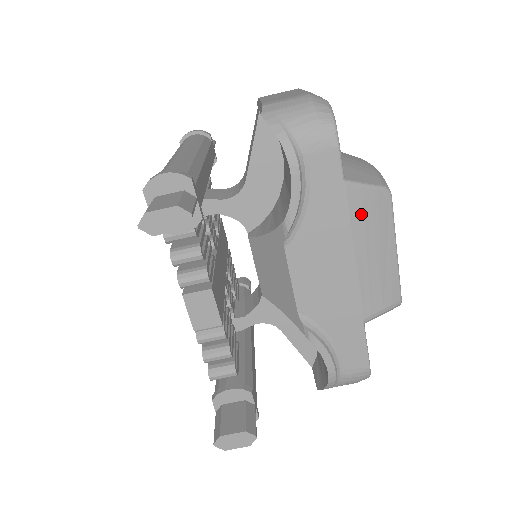
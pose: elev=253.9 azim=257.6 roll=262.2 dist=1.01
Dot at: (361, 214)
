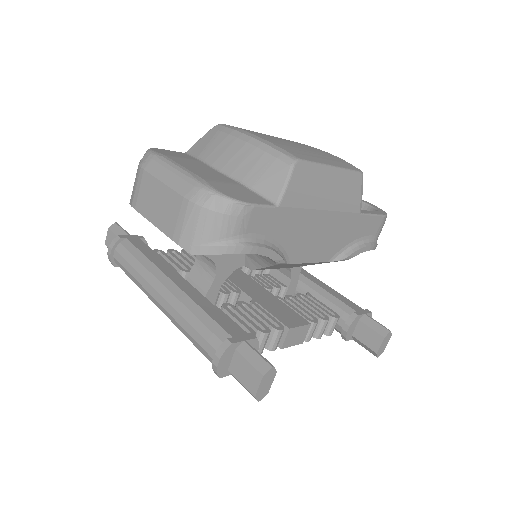
Dot at: (302, 197)
